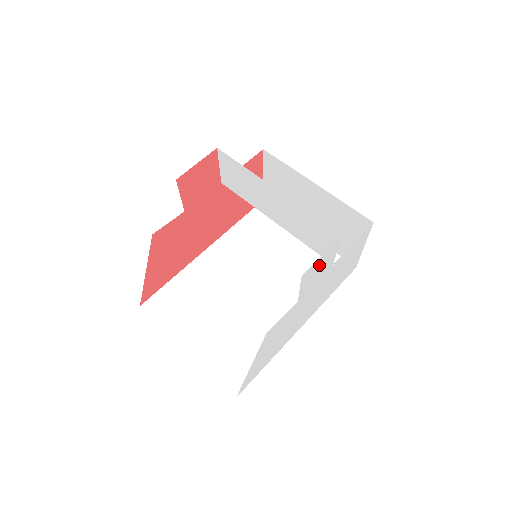
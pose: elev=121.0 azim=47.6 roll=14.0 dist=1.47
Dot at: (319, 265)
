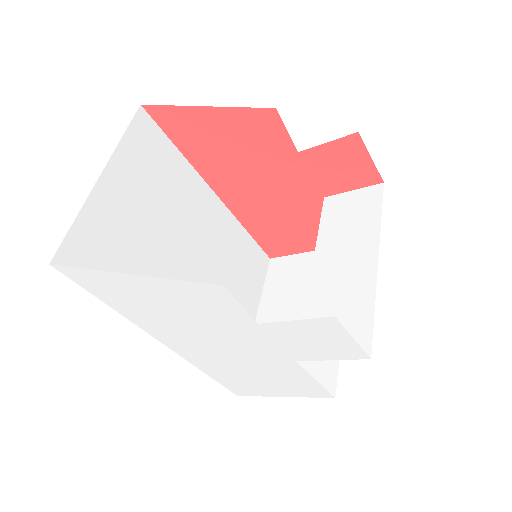
Dot at: (327, 339)
